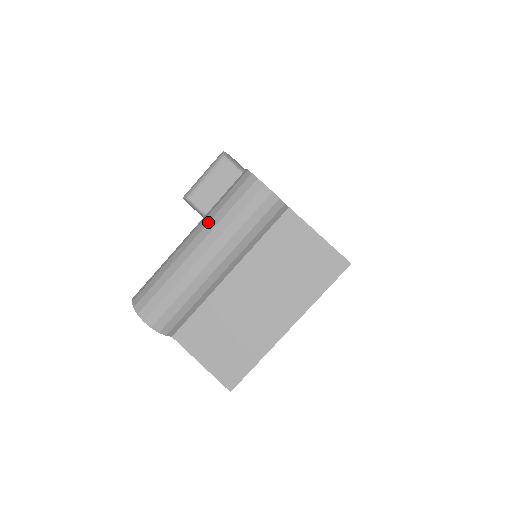
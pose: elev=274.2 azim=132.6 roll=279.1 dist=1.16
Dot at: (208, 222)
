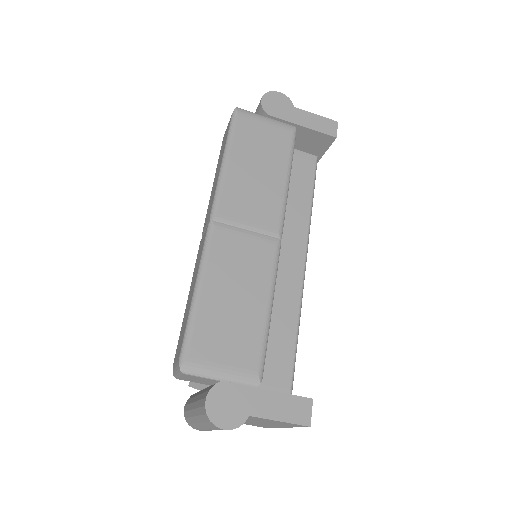
Dot at: (200, 422)
